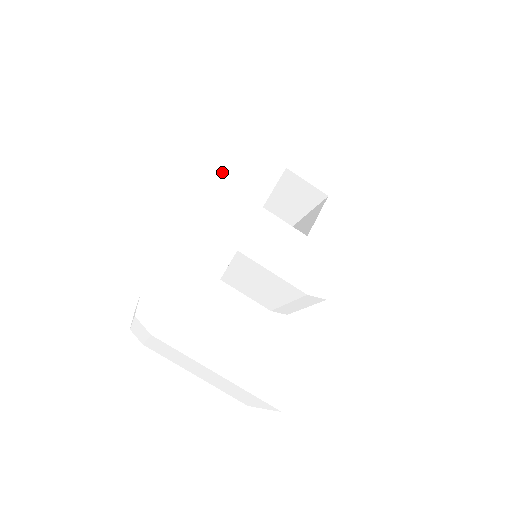
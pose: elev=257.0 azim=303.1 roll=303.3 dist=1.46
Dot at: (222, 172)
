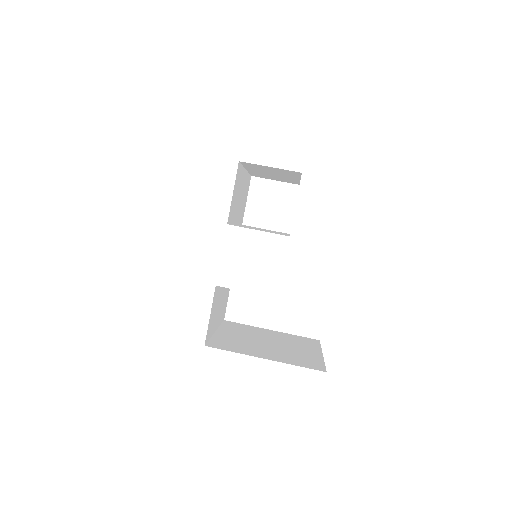
Dot at: (169, 203)
